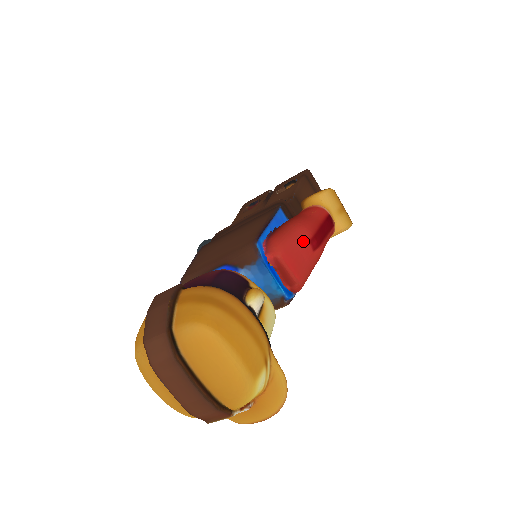
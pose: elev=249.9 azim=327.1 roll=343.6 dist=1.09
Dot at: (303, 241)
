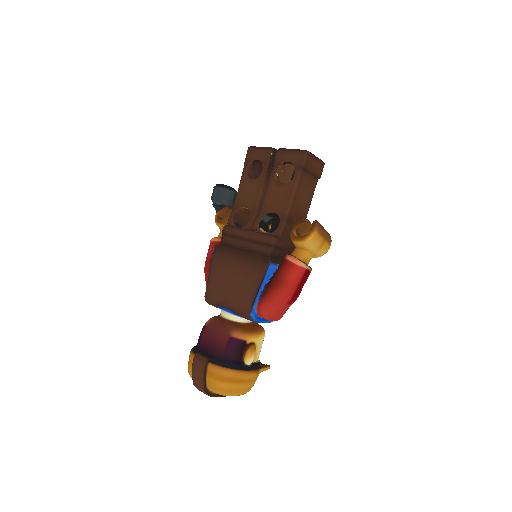
Dot at: (283, 305)
